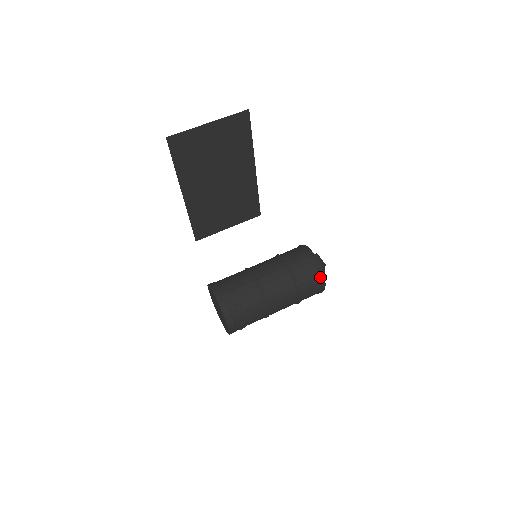
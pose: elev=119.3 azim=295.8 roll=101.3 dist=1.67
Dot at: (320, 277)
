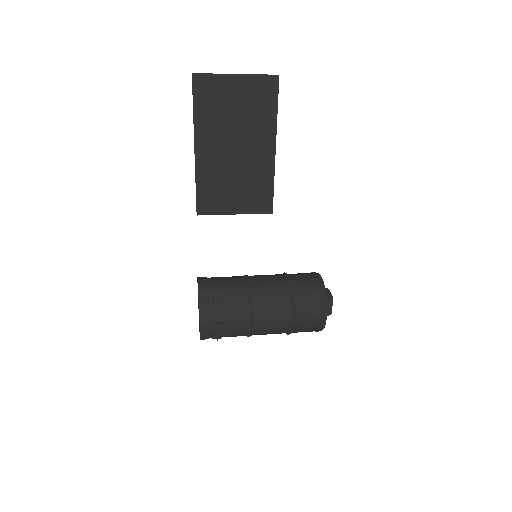
Dot at: (322, 302)
